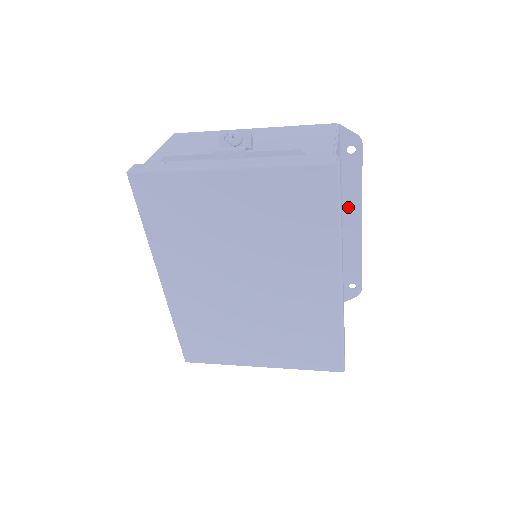
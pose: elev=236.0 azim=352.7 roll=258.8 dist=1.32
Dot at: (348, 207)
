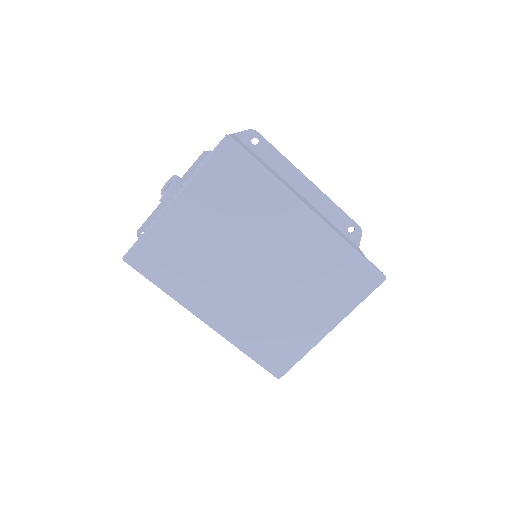
Dot at: (290, 178)
